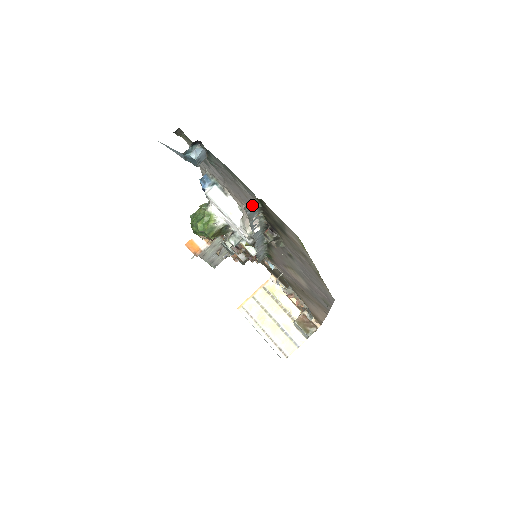
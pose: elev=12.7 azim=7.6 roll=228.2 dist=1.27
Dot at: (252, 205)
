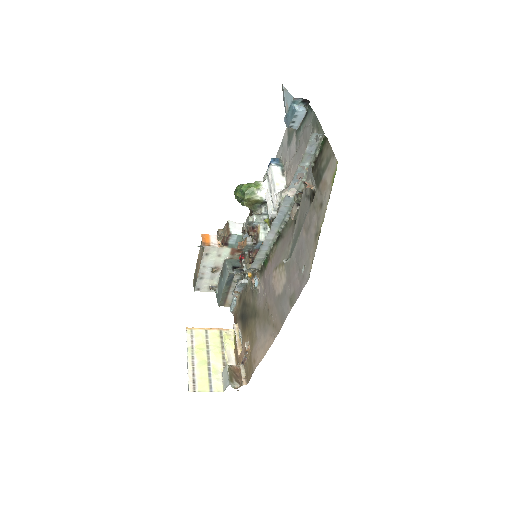
Dot at: occluded
